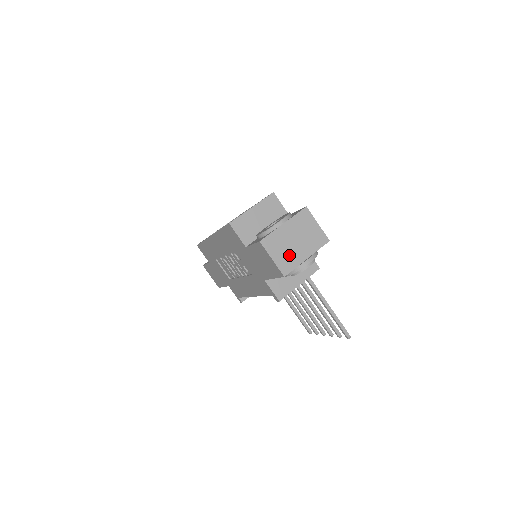
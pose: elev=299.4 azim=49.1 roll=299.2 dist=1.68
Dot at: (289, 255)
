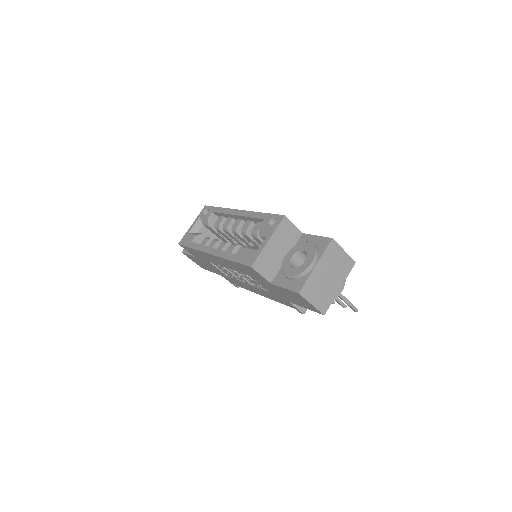
Dot at: (325, 293)
